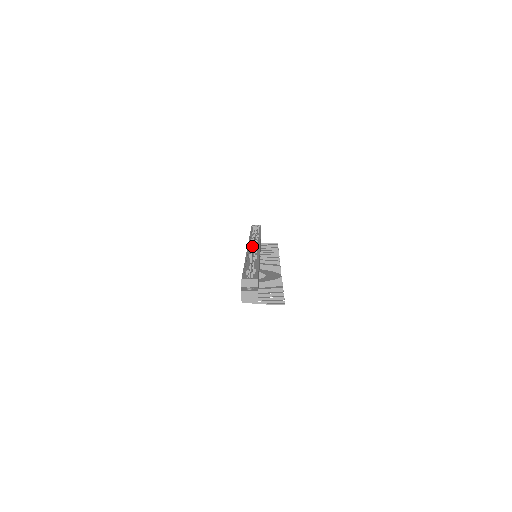
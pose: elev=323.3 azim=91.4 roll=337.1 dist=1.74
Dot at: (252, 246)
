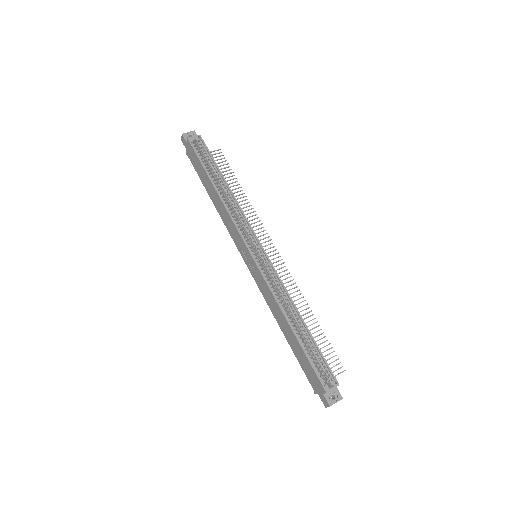
Dot at: occluded
